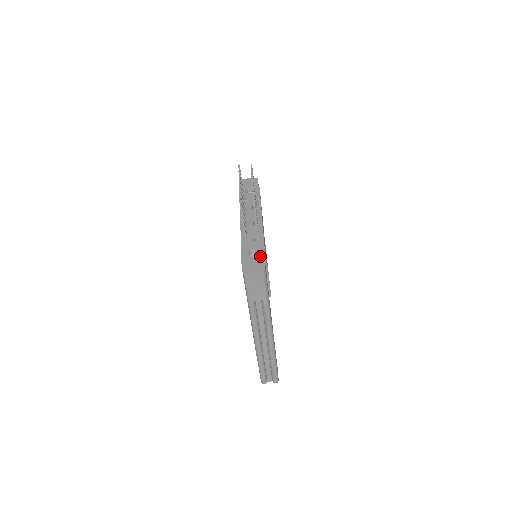
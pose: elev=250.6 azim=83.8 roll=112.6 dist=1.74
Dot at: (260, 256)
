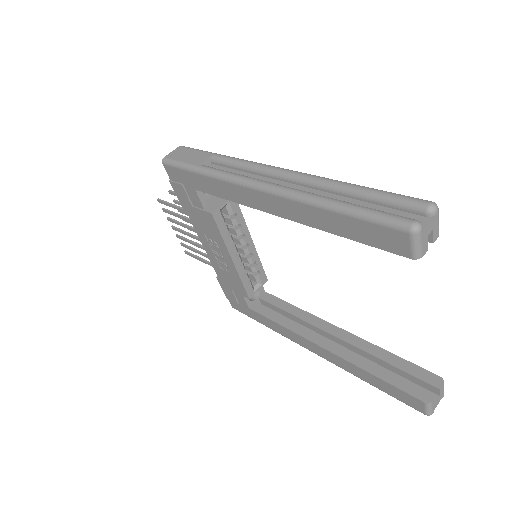
Dot at: occluded
